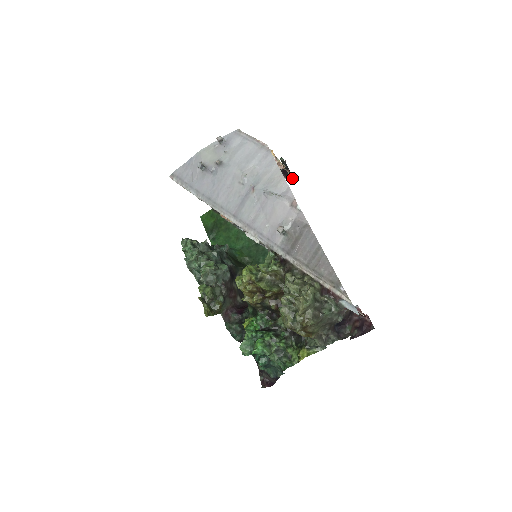
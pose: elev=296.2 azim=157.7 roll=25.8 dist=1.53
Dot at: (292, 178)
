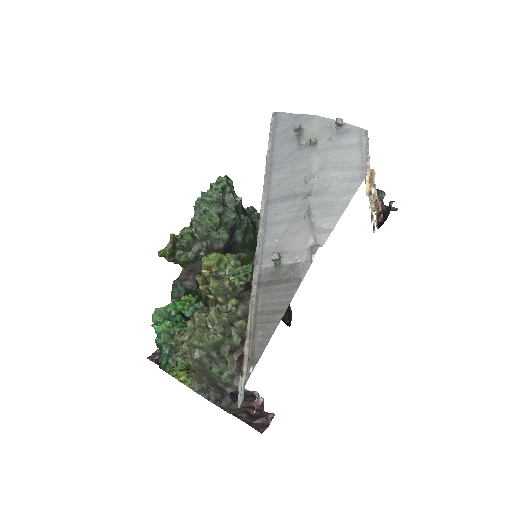
Dot at: (374, 229)
